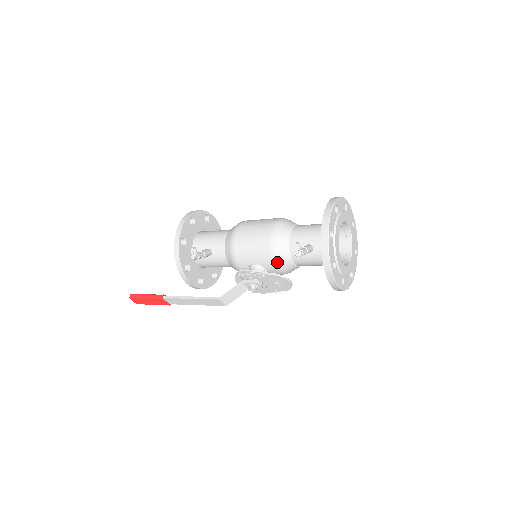
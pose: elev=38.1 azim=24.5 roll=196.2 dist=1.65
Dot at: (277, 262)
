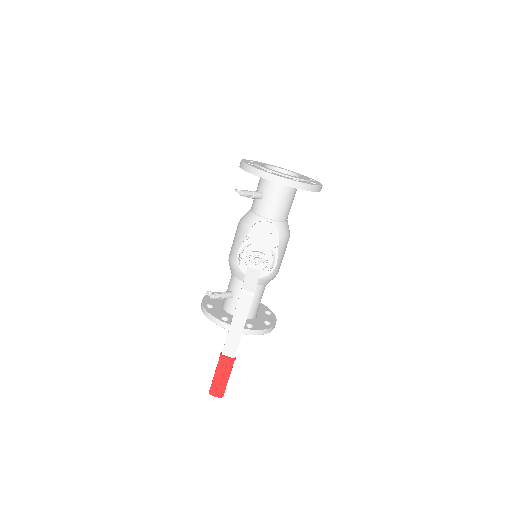
Dot at: occluded
